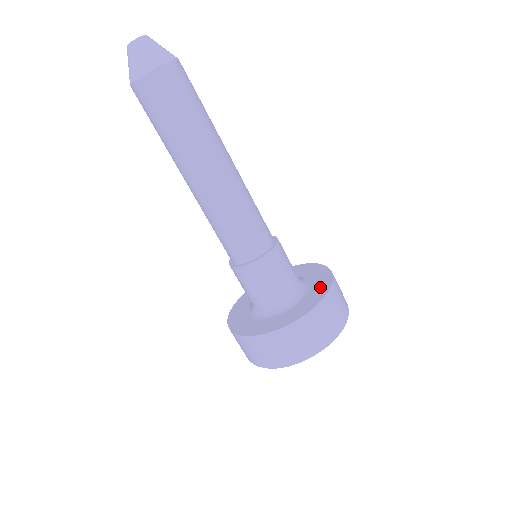
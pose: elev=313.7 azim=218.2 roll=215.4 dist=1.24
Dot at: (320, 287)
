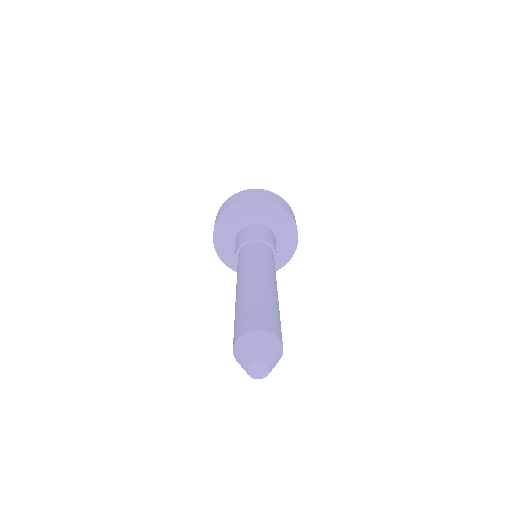
Dot at: occluded
